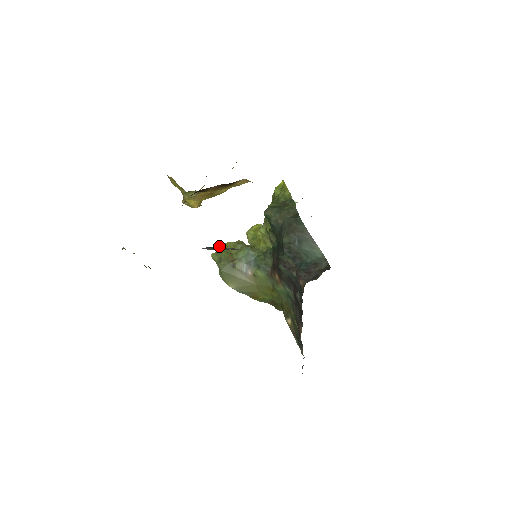
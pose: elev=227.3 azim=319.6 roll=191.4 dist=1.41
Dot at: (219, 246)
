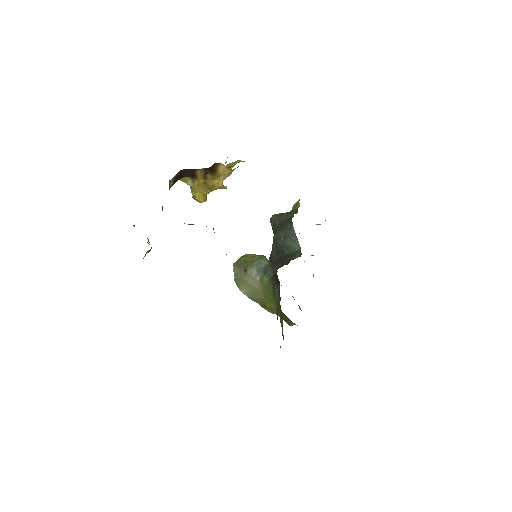
Dot at: occluded
